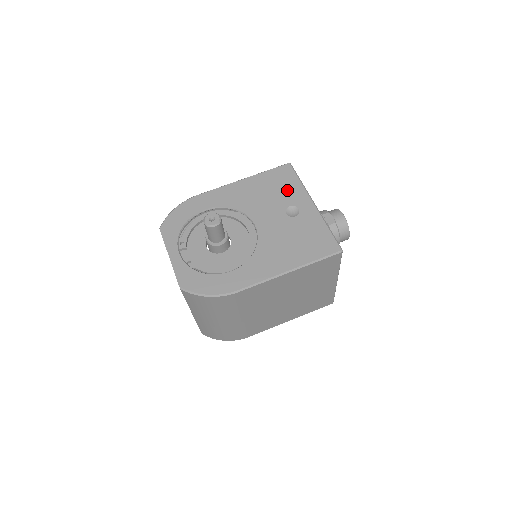
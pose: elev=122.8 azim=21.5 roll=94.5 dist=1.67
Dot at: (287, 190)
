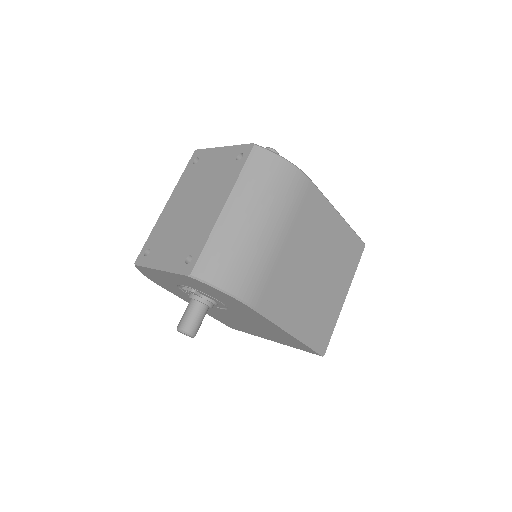
Dot at: occluded
